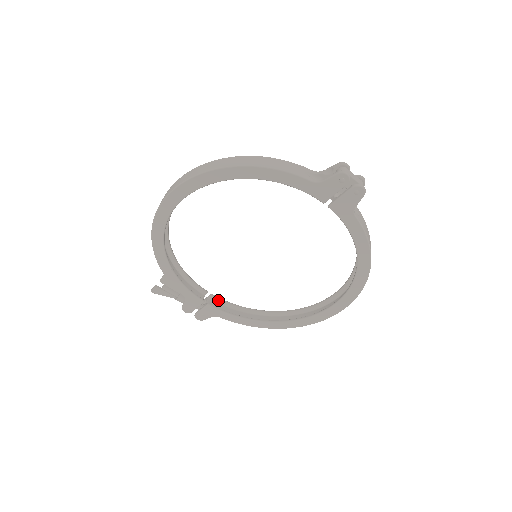
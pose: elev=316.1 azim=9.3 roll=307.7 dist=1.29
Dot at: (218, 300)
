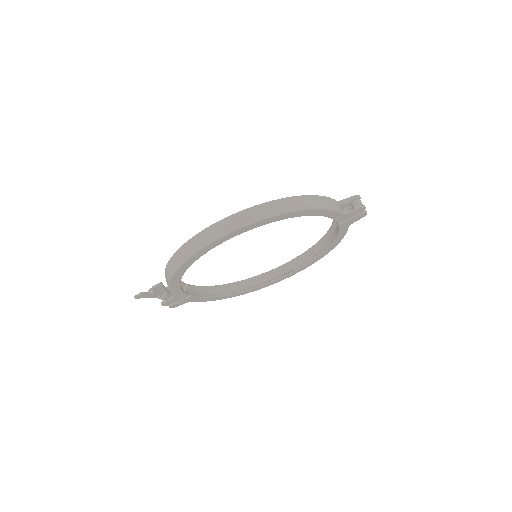
Dot at: (192, 287)
